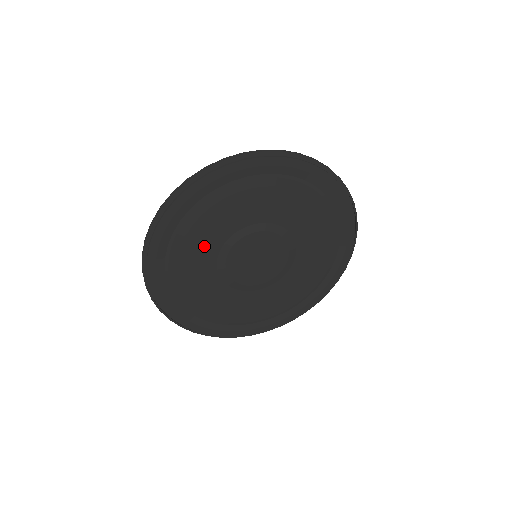
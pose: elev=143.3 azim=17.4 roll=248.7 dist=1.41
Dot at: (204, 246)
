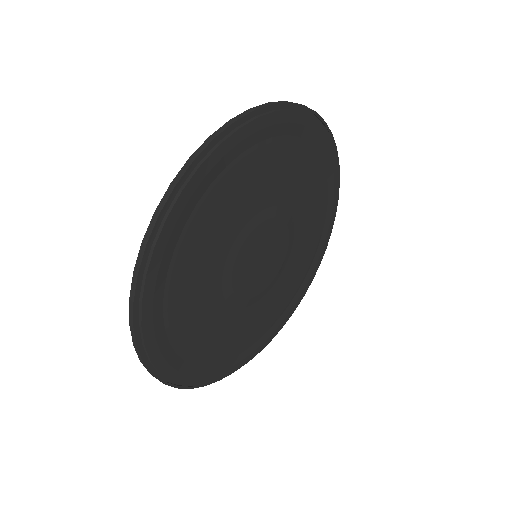
Dot at: (221, 232)
